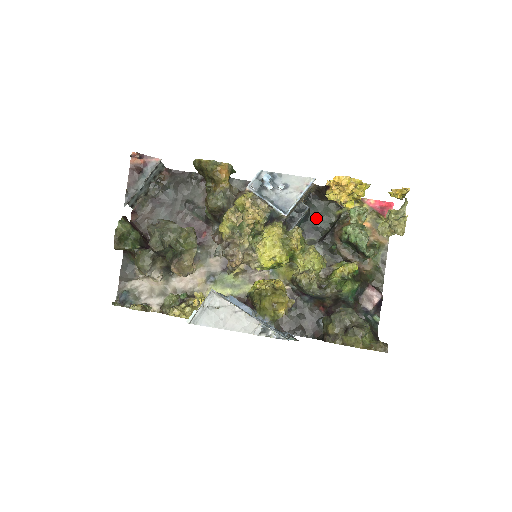
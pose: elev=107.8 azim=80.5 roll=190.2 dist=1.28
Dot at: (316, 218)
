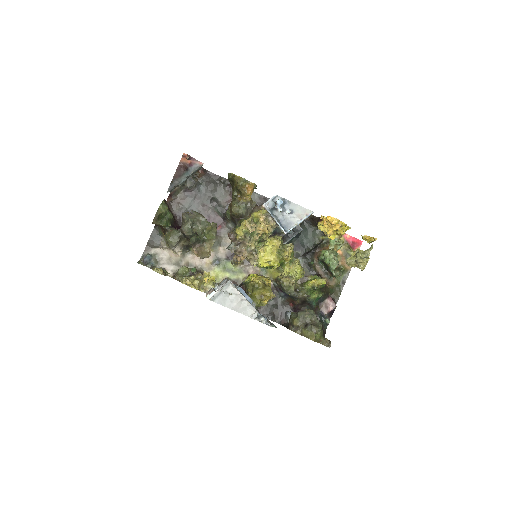
Dot at: (305, 238)
